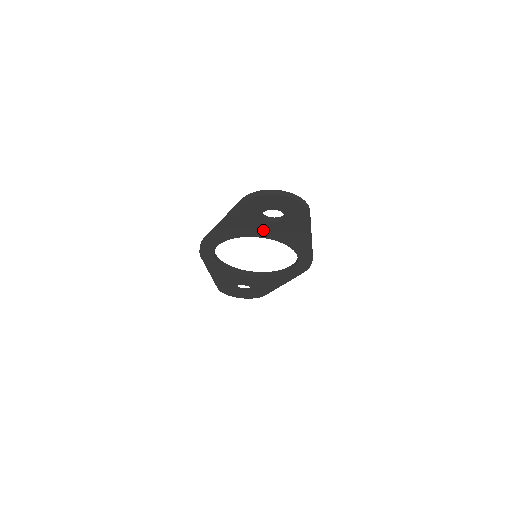
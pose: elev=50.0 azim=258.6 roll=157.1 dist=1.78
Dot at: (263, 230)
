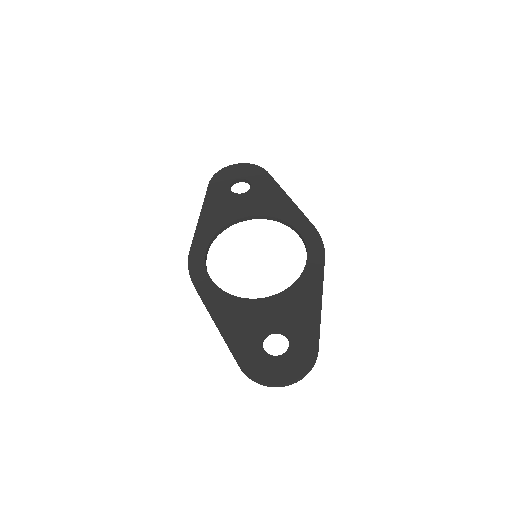
Dot at: (241, 207)
